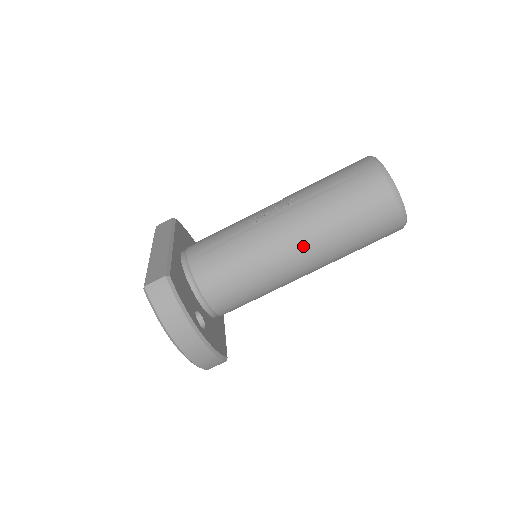
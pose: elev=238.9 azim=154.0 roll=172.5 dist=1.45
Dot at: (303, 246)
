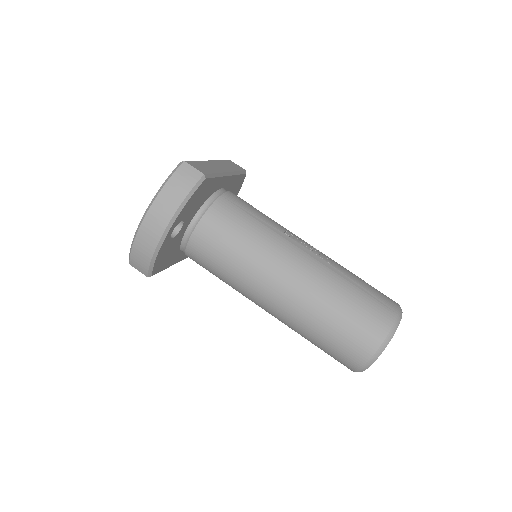
Dot at: (293, 287)
